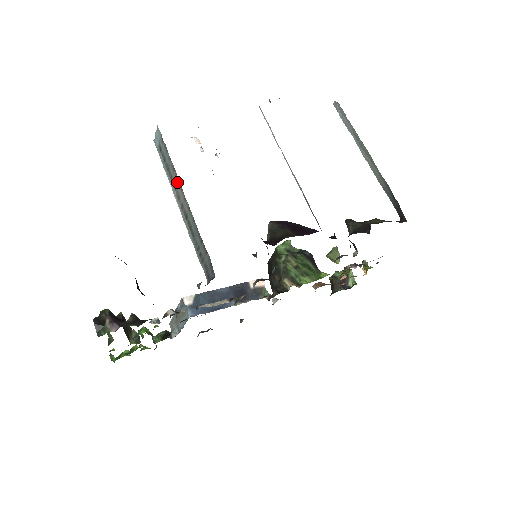
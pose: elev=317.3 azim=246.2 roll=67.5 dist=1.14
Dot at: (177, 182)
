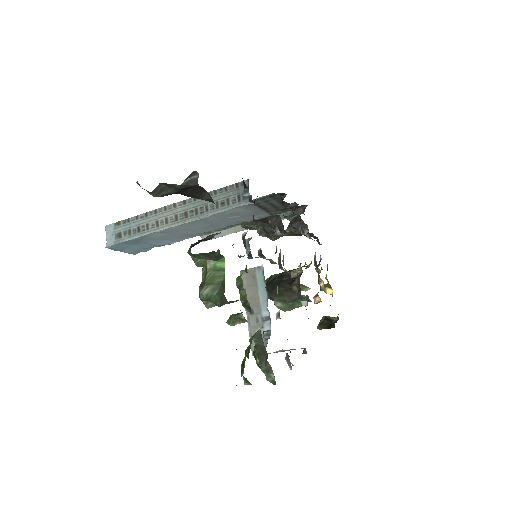
Dot at: (157, 214)
